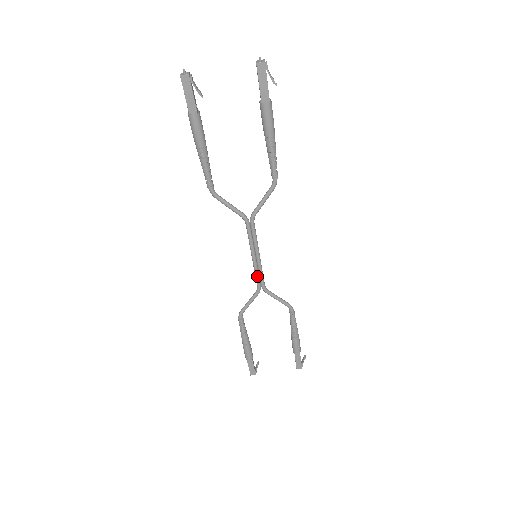
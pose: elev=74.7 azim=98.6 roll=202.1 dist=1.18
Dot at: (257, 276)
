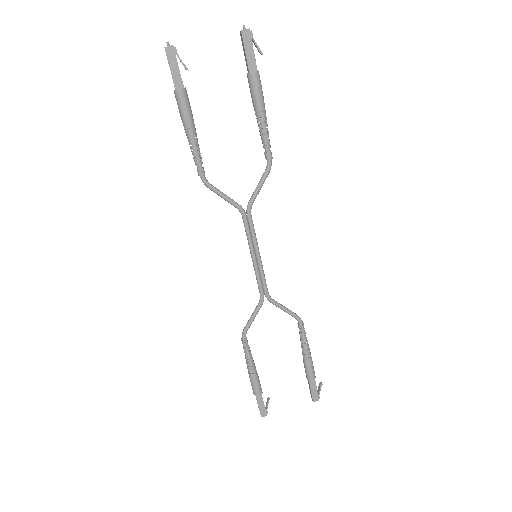
Dot at: (259, 281)
